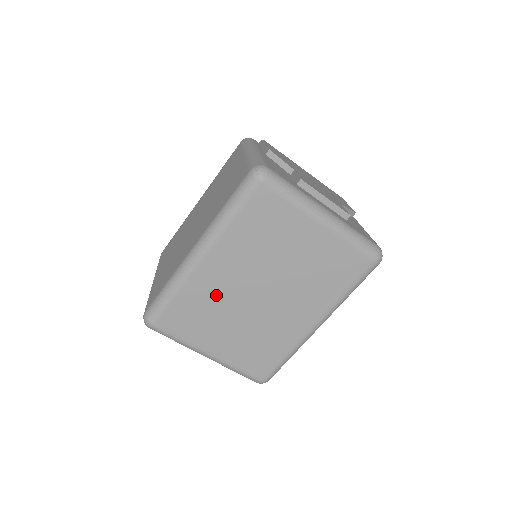
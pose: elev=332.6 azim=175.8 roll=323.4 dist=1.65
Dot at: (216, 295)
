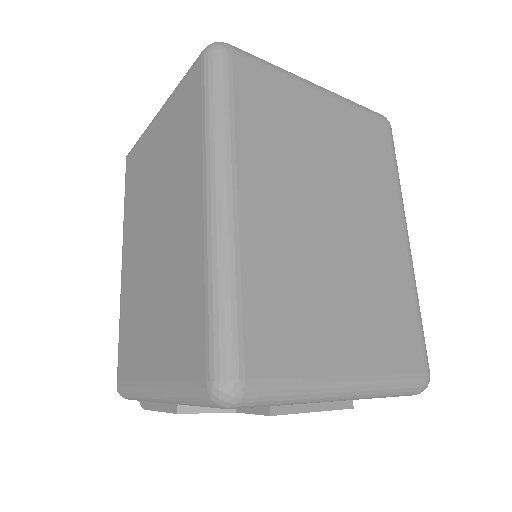
Dot at: (289, 255)
